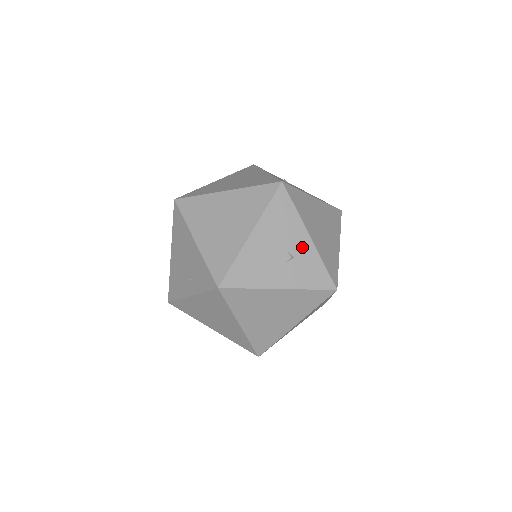
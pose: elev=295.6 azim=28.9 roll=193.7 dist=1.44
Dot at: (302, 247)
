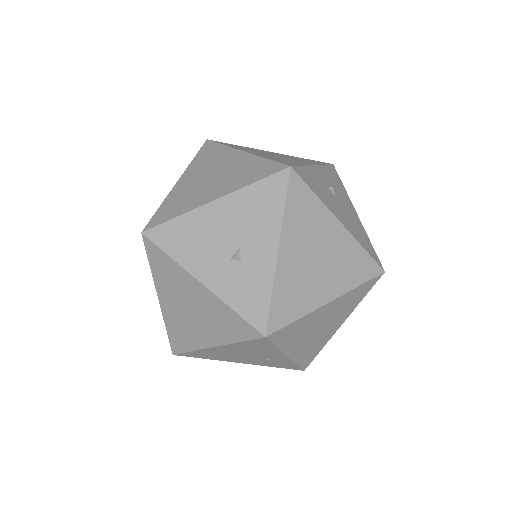
Dot at: (260, 256)
